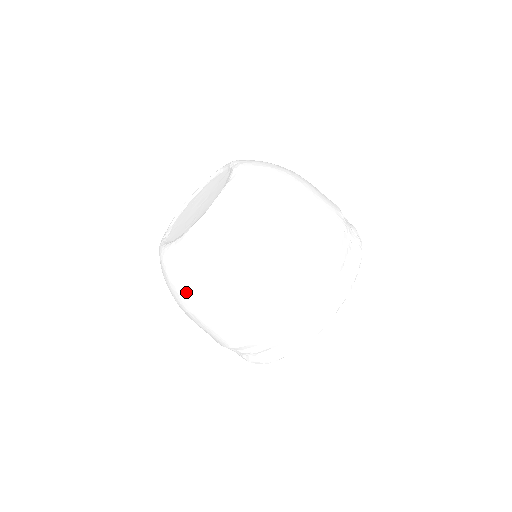
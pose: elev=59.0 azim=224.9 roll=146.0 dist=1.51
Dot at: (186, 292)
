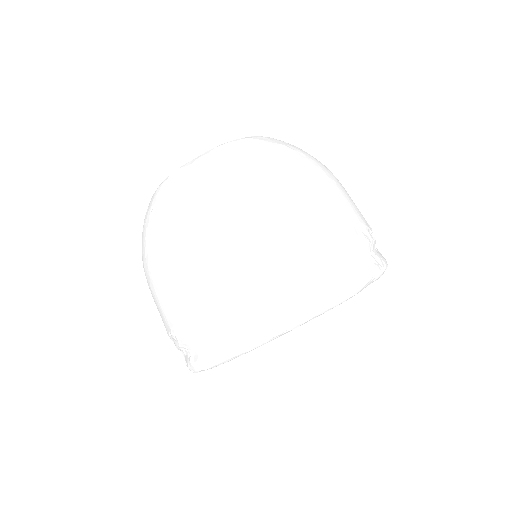
Dot at: (191, 199)
